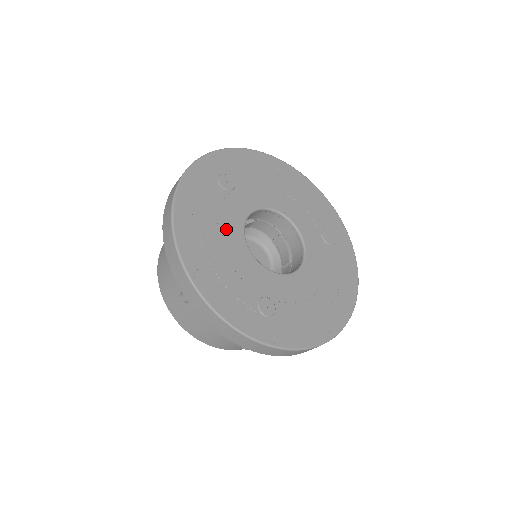
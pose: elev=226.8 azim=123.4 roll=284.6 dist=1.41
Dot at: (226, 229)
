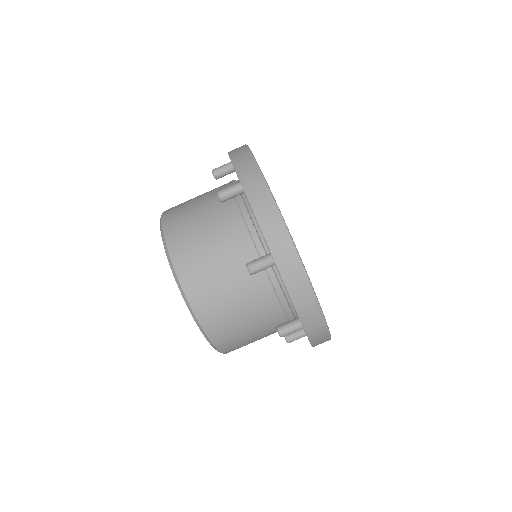
Dot at: occluded
